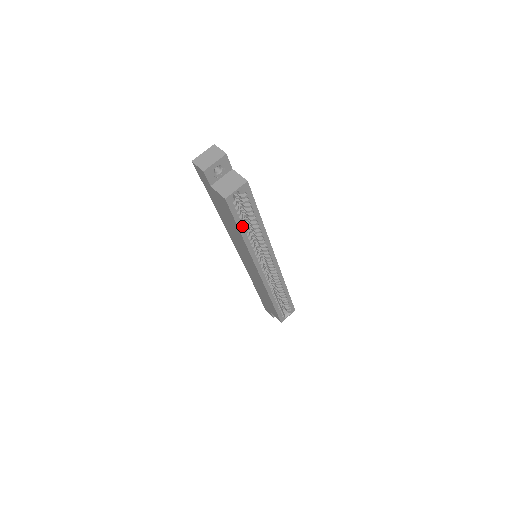
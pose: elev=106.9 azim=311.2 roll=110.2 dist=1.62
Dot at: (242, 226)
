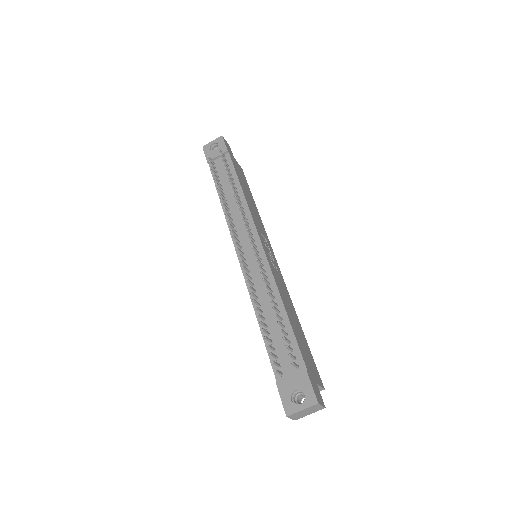
Dot at: occluded
